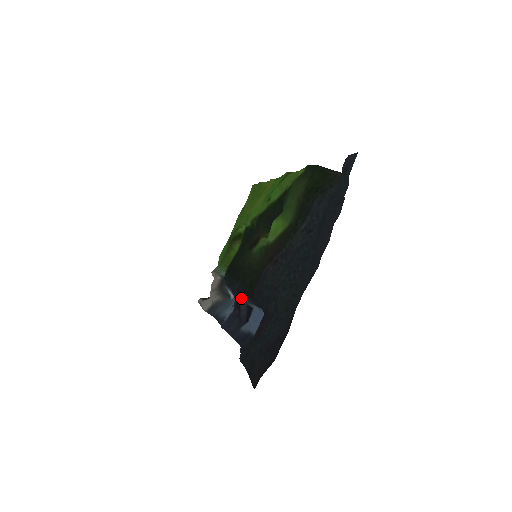
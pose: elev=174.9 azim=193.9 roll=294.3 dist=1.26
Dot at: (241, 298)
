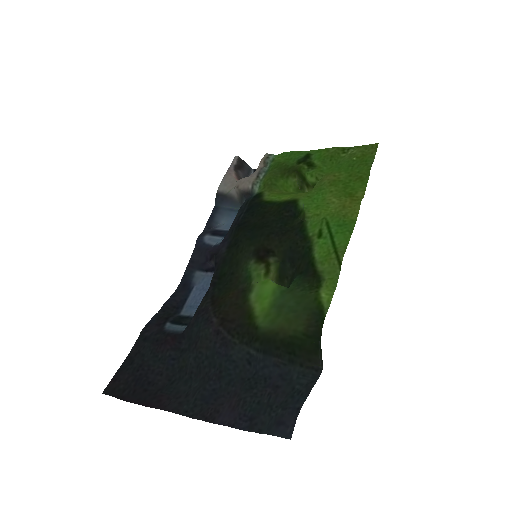
Dot at: (215, 262)
